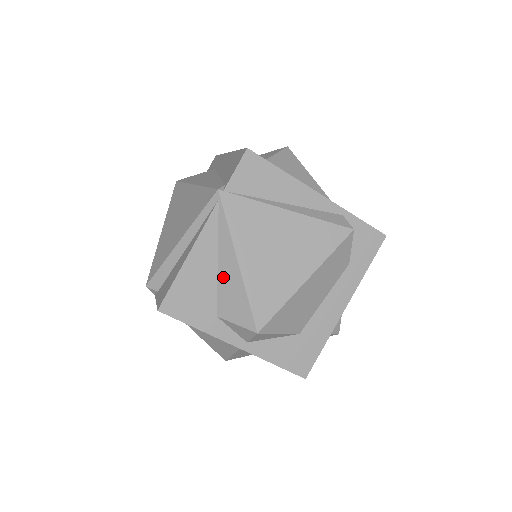
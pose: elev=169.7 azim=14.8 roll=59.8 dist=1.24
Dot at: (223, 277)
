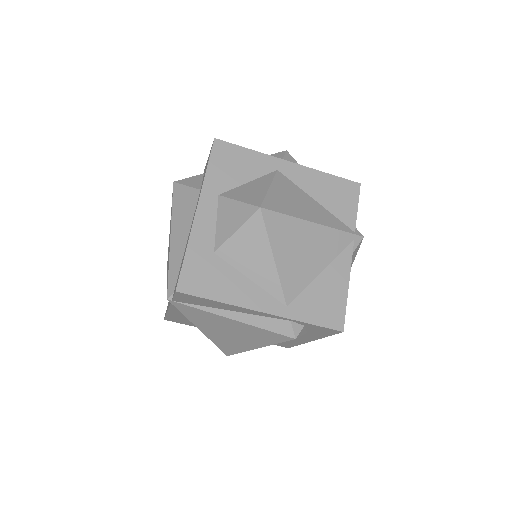
Dot at: occluded
